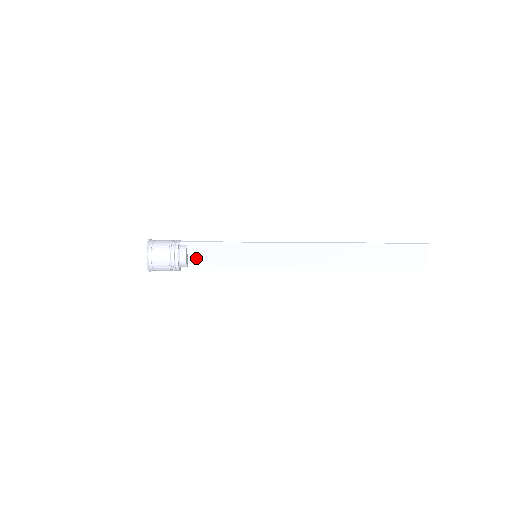
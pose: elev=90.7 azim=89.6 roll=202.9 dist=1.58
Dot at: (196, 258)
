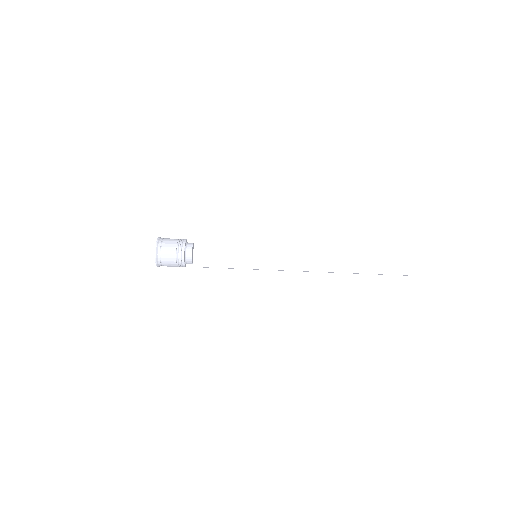
Dot at: (201, 256)
